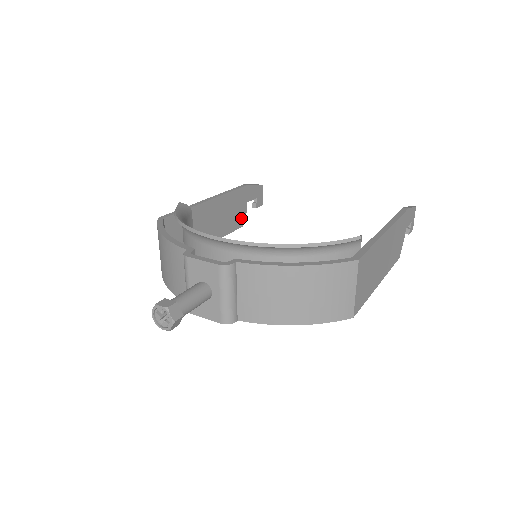
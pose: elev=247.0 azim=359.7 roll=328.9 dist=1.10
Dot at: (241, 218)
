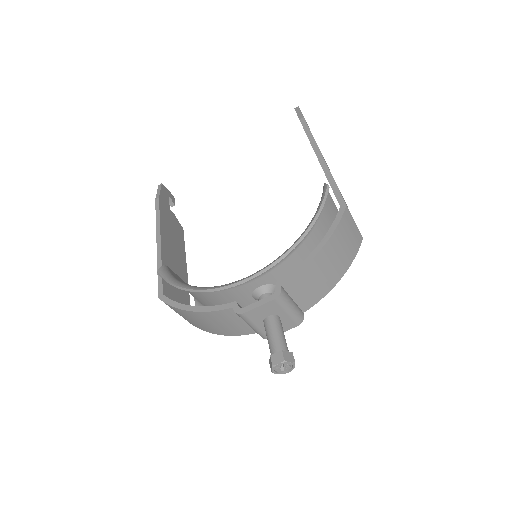
Dot at: (178, 225)
